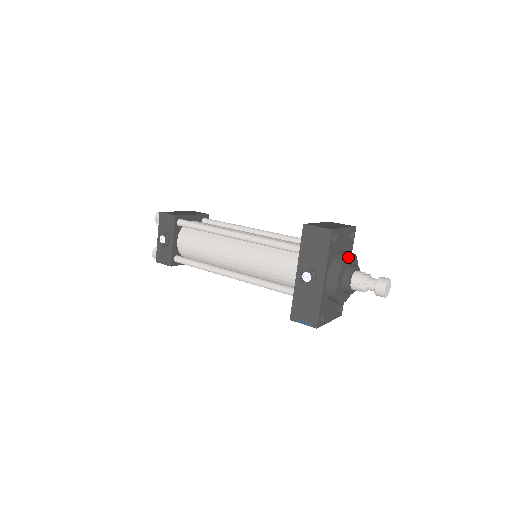
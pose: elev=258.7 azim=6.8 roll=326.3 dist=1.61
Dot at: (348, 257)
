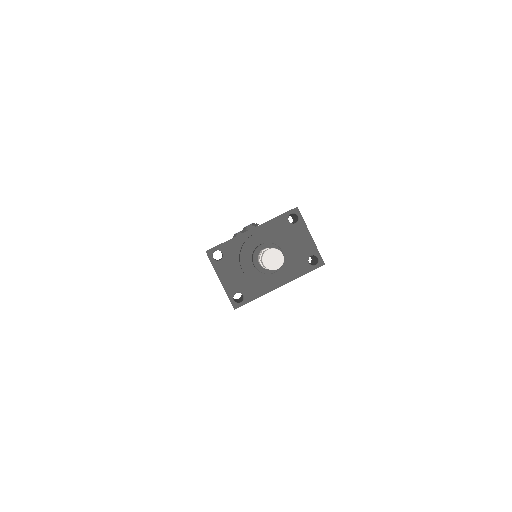
Dot at: (285, 241)
